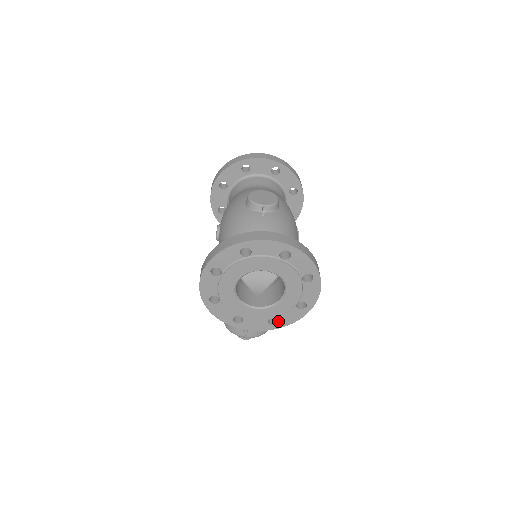
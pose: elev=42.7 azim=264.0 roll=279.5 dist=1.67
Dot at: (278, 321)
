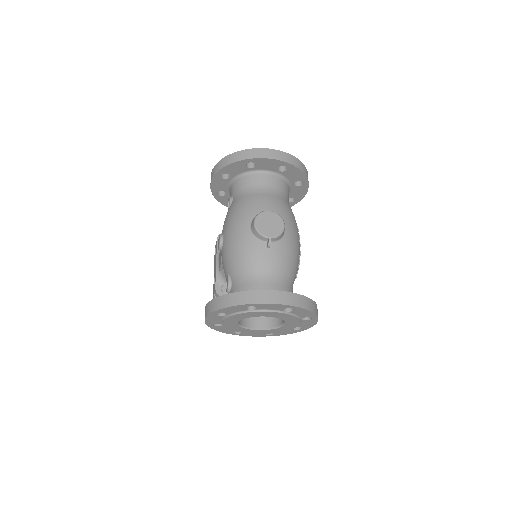
Dot at: (274, 333)
